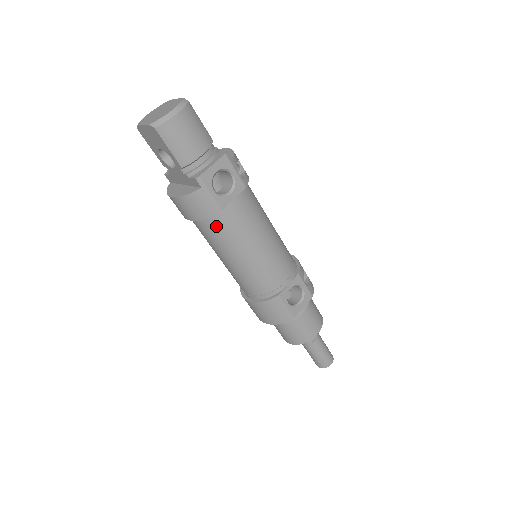
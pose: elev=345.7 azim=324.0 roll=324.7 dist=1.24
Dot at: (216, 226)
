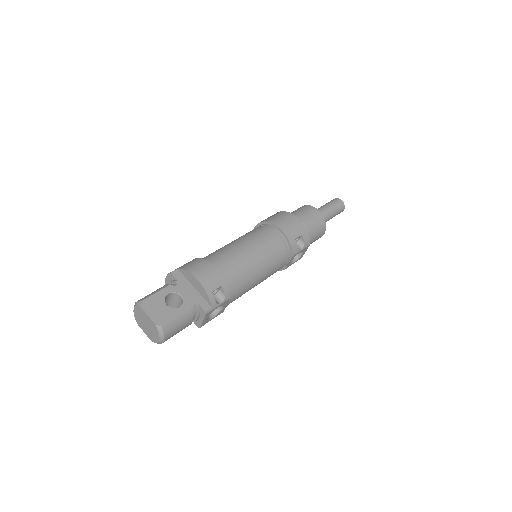
Dot at: occluded
